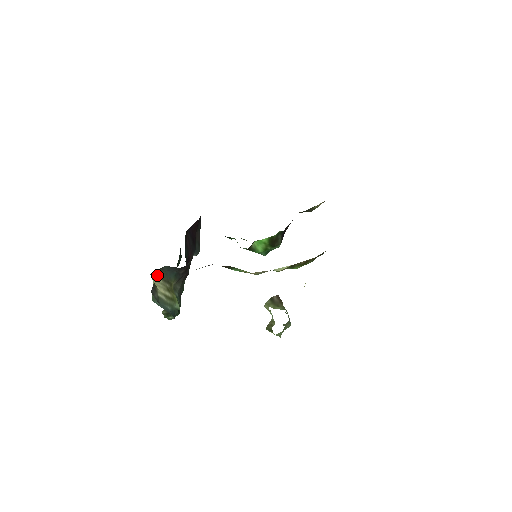
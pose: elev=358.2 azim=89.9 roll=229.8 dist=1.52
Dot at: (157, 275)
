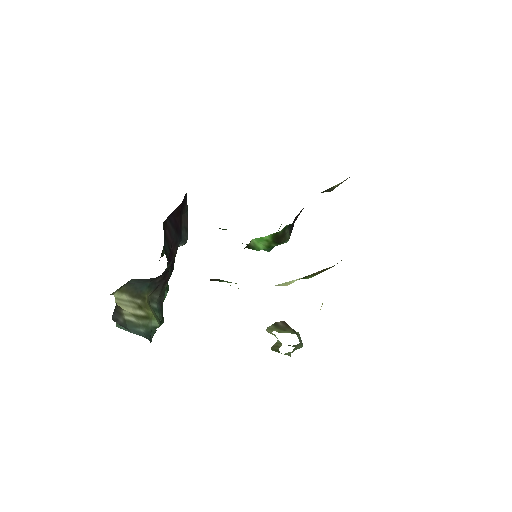
Dot at: (121, 292)
